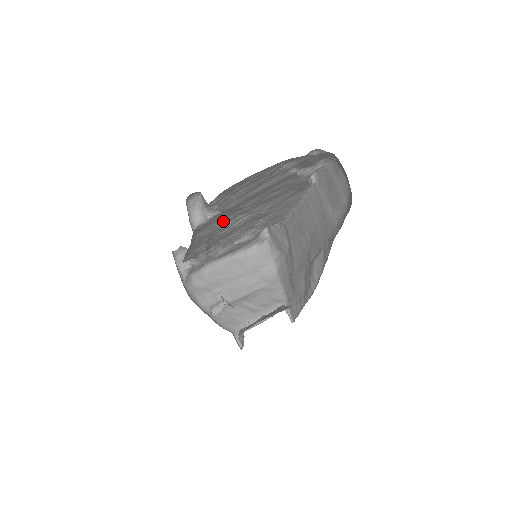
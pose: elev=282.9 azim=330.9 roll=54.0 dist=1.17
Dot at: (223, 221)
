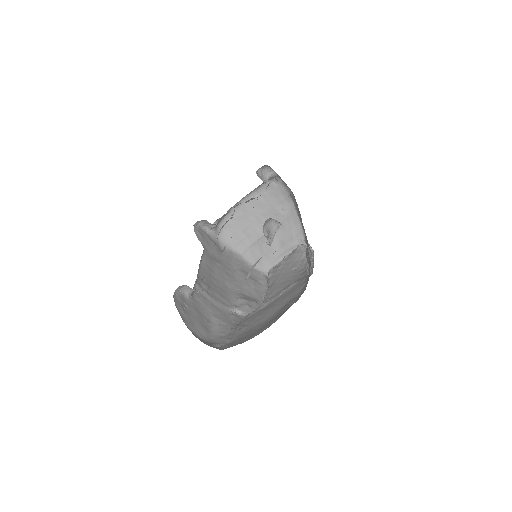
Dot at: occluded
